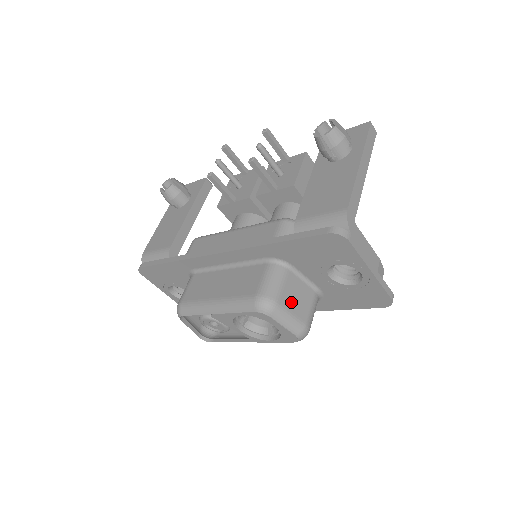
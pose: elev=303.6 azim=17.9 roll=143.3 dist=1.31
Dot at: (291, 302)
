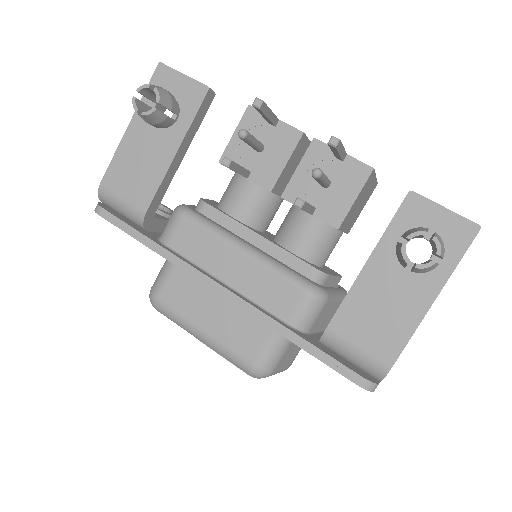
Dot at: (285, 361)
